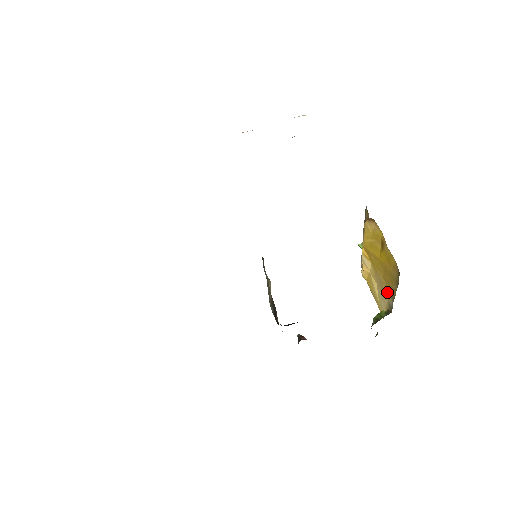
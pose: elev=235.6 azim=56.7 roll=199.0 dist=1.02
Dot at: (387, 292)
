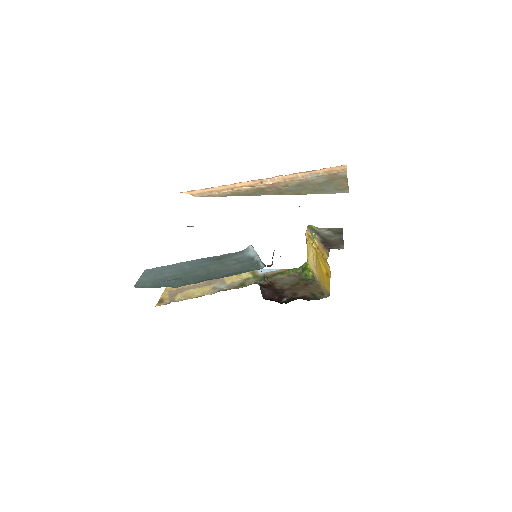
Dot at: (317, 274)
